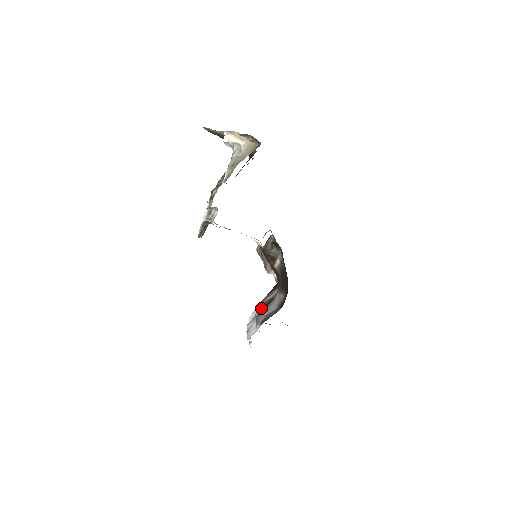
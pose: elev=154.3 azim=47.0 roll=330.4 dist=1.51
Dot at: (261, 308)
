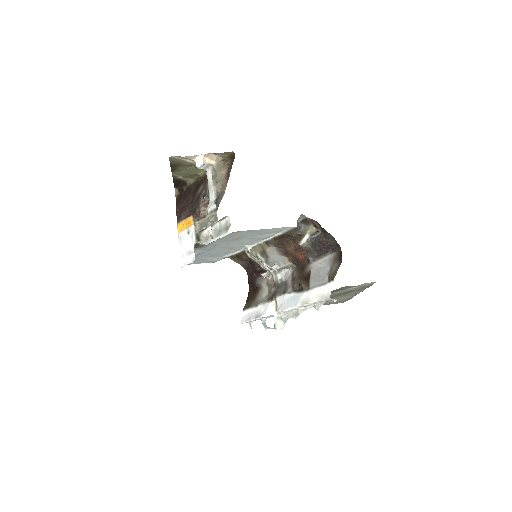
Dot at: (294, 287)
